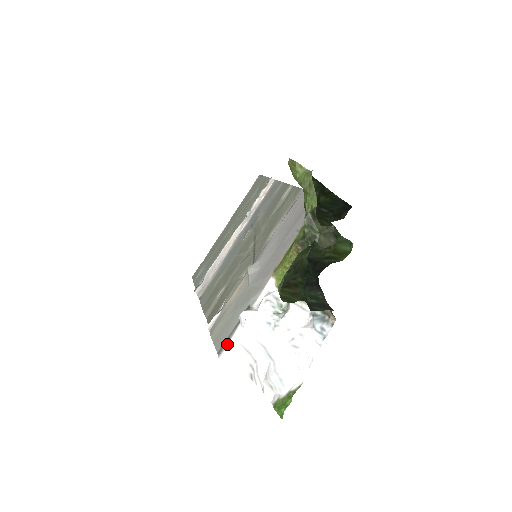
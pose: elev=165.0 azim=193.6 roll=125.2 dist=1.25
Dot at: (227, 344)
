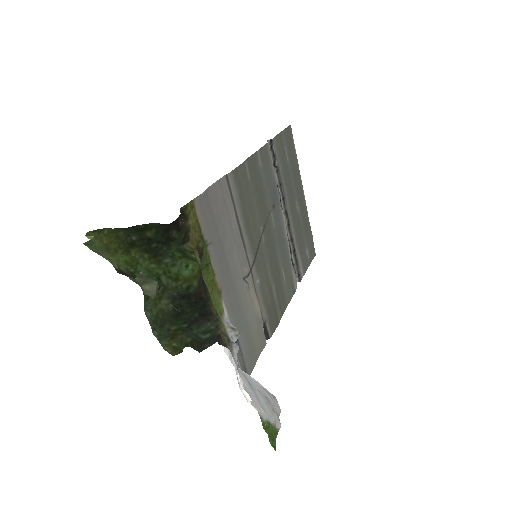
Dot at: occluded
